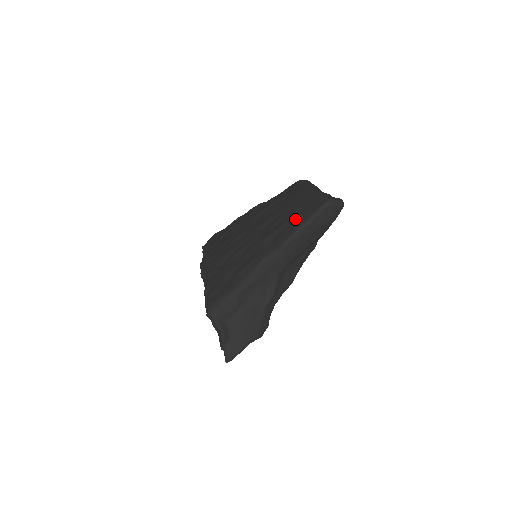
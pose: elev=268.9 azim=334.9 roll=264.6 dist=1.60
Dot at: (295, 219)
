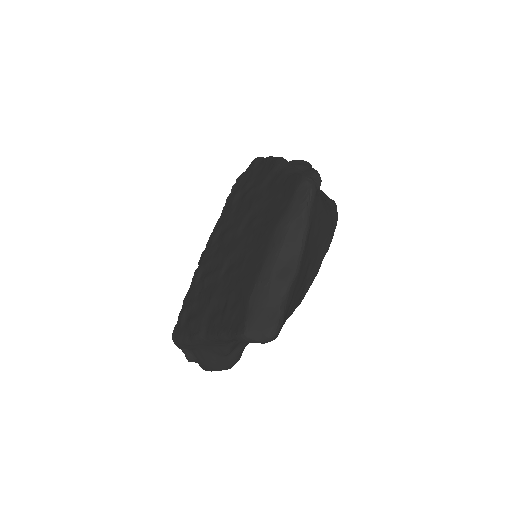
Dot at: (224, 311)
